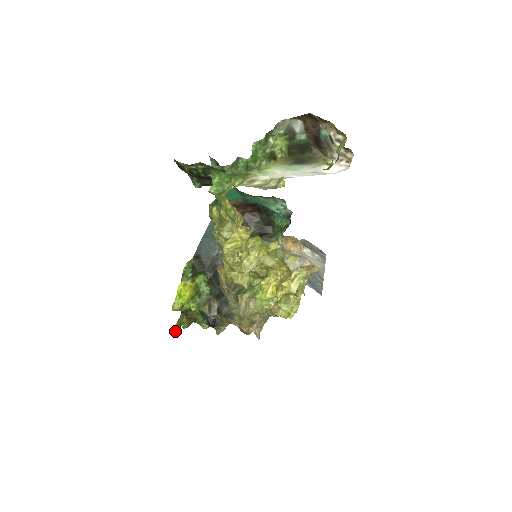
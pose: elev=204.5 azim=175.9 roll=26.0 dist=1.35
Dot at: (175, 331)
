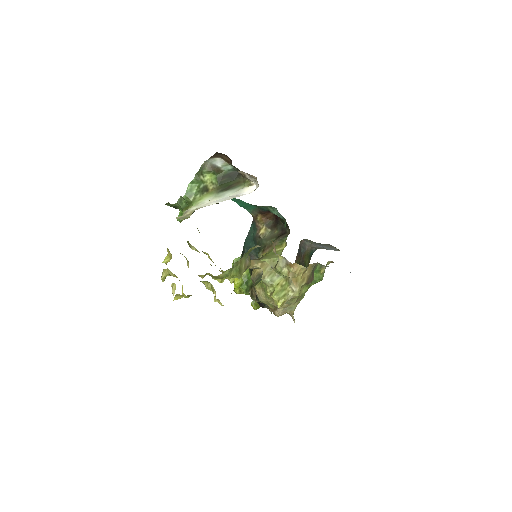
Dot at: (253, 308)
